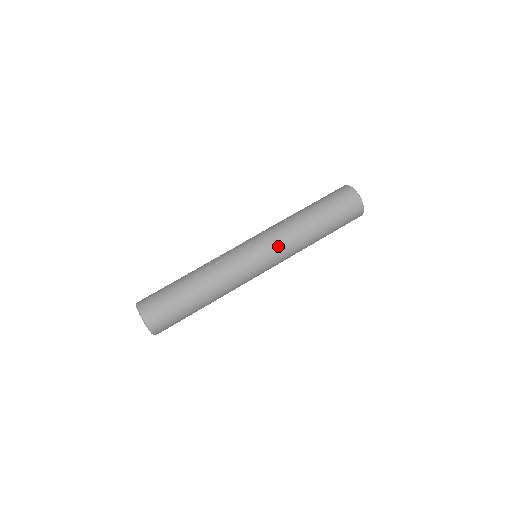
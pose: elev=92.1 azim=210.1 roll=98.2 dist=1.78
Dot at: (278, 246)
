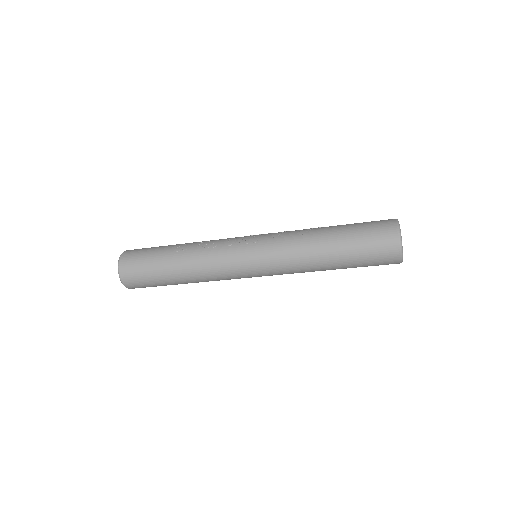
Dot at: (276, 259)
